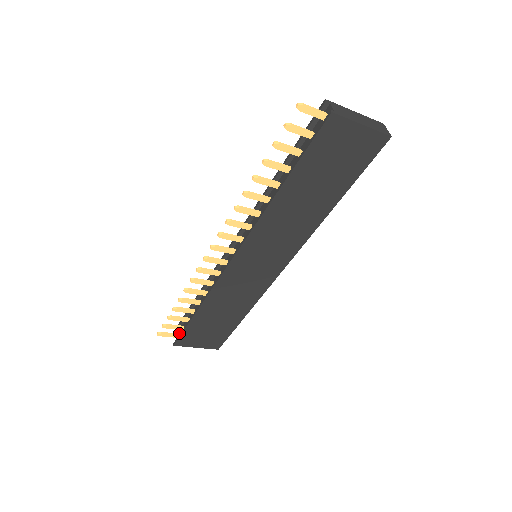
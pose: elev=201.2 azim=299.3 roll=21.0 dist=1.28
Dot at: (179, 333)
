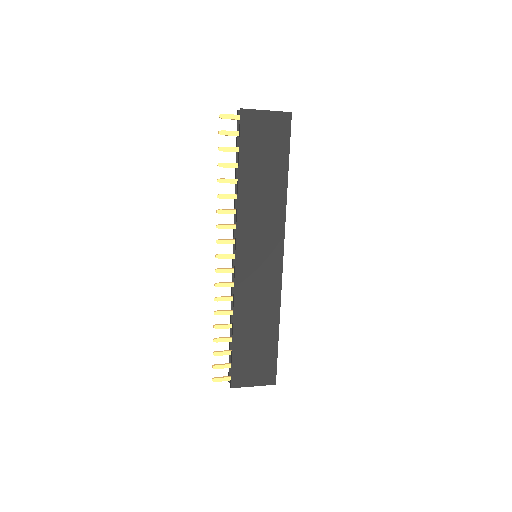
Dot at: occluded
